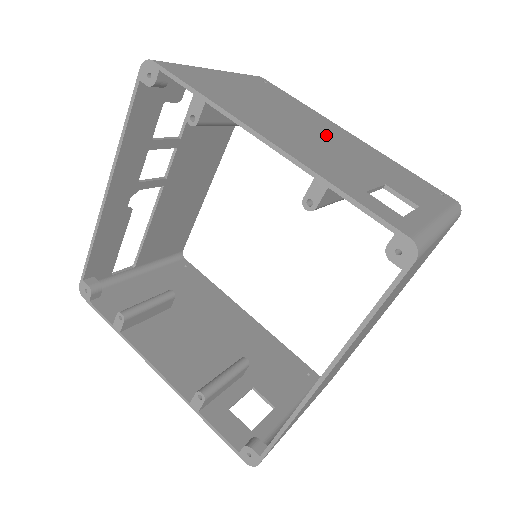
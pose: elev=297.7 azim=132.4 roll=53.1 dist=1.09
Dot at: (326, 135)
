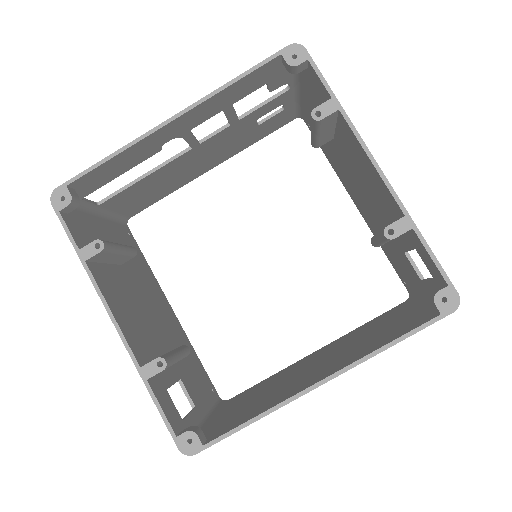
Dot at: occluded
